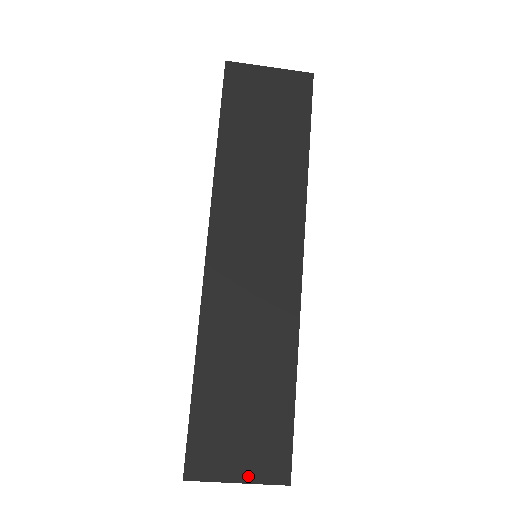
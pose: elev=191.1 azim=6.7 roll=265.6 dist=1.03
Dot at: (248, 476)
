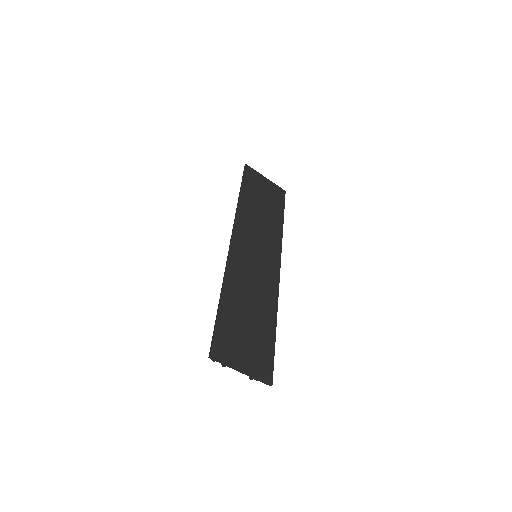
Dot at: (249, 370)
